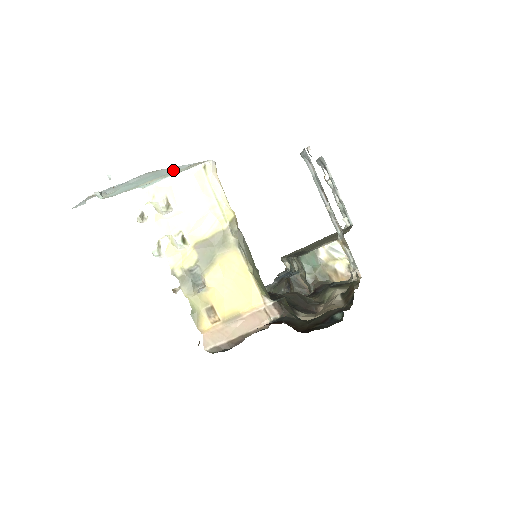
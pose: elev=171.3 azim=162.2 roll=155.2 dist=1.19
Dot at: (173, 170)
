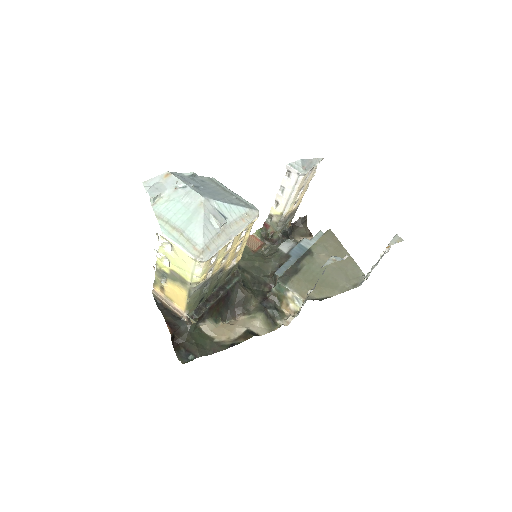
Dot at: (194, 231)
